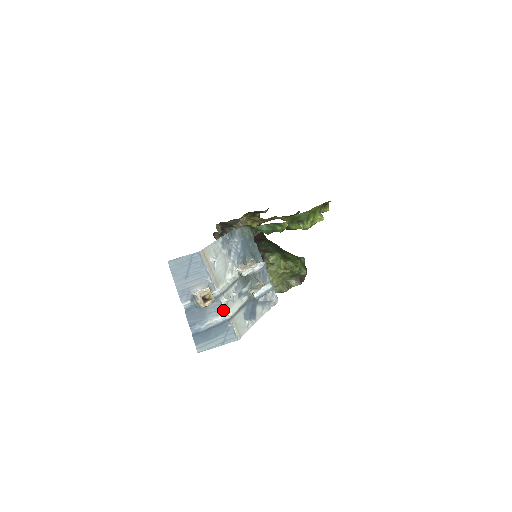
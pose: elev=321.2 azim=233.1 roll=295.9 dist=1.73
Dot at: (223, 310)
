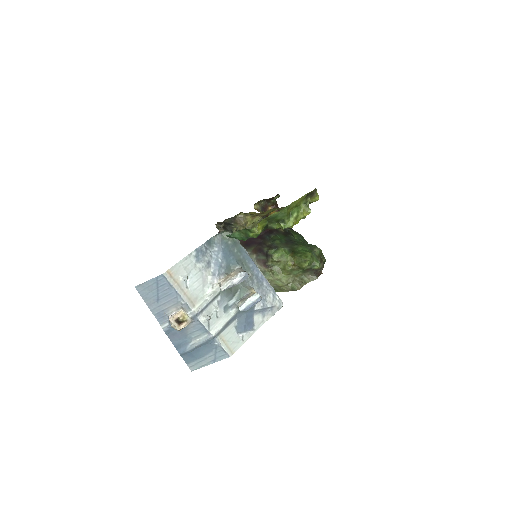
Dot at: (204, 329)
